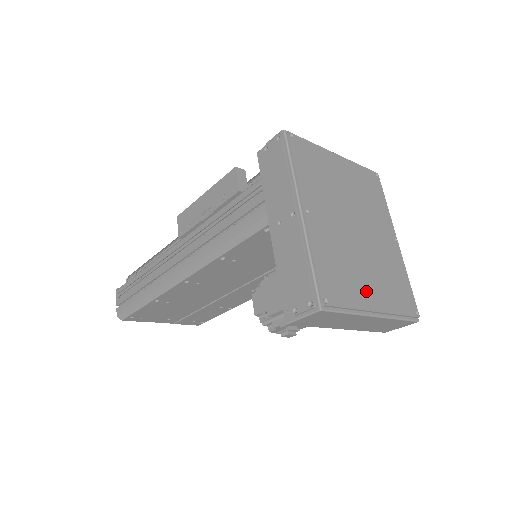
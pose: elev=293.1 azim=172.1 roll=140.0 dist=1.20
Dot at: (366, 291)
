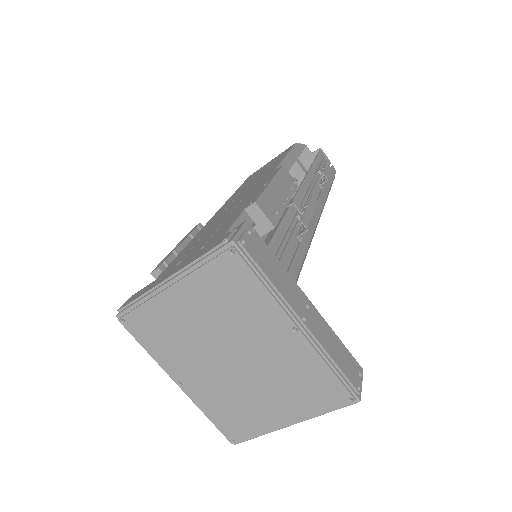
Dot at: (269, 414)
